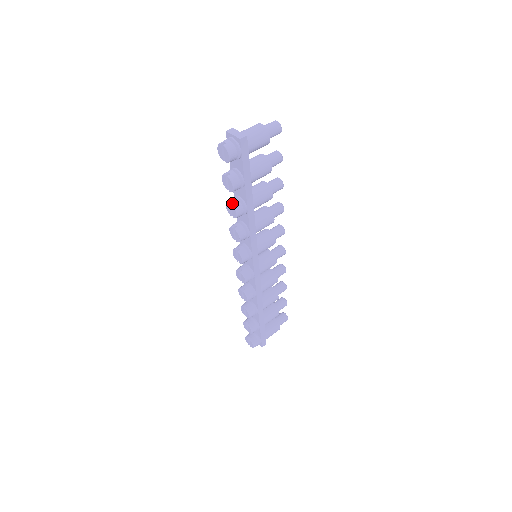
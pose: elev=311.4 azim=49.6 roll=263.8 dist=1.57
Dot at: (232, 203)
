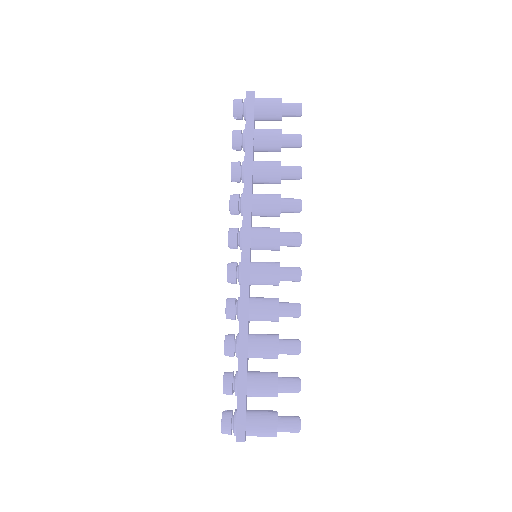
Dot at: (233, 162)
